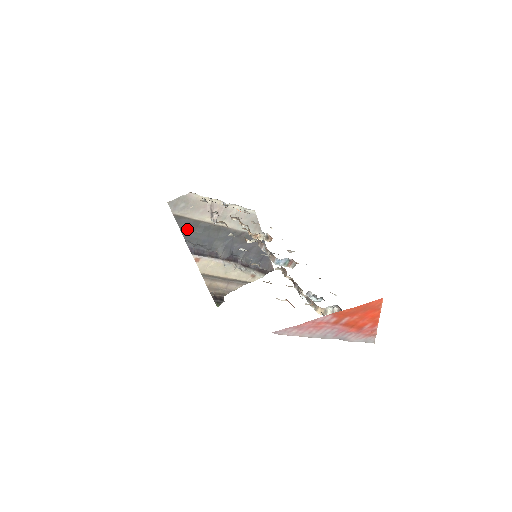
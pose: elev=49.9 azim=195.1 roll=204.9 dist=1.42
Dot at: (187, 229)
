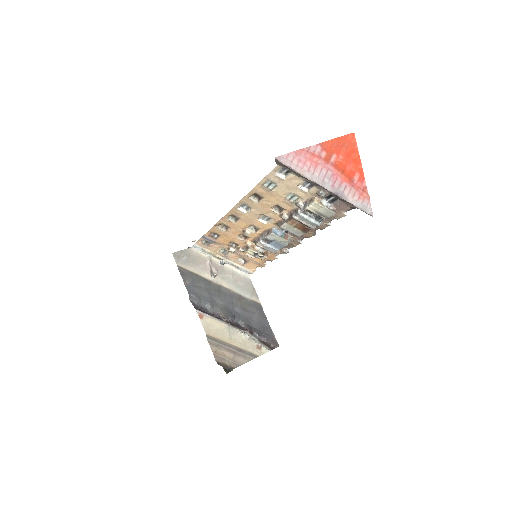
Dot at: (190, 283)
